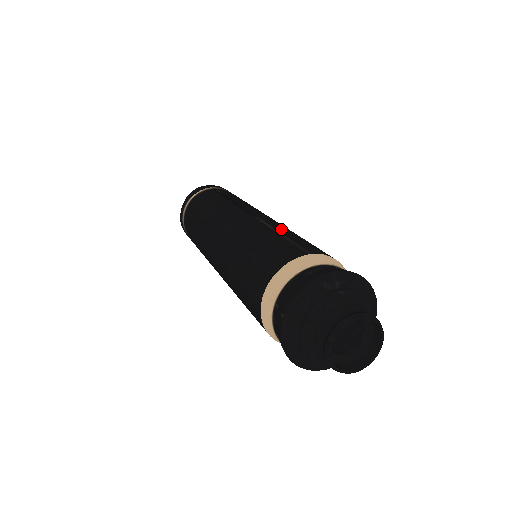
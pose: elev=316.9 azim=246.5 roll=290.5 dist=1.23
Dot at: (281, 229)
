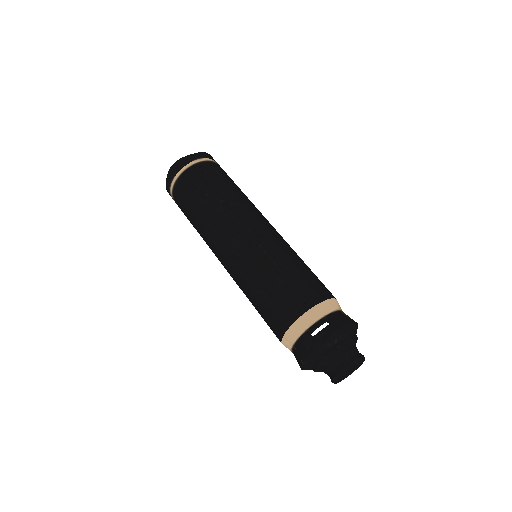
Dot at: (280, 260)
